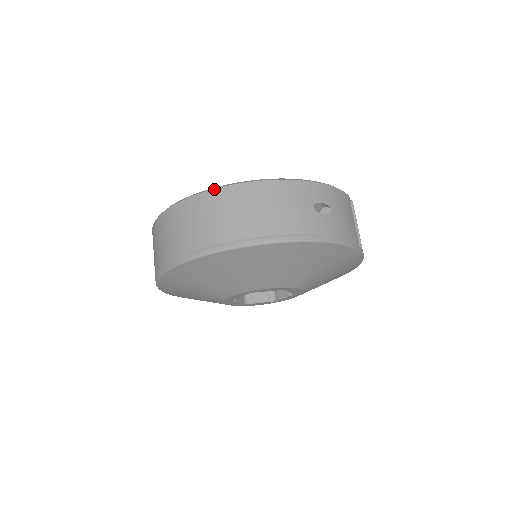
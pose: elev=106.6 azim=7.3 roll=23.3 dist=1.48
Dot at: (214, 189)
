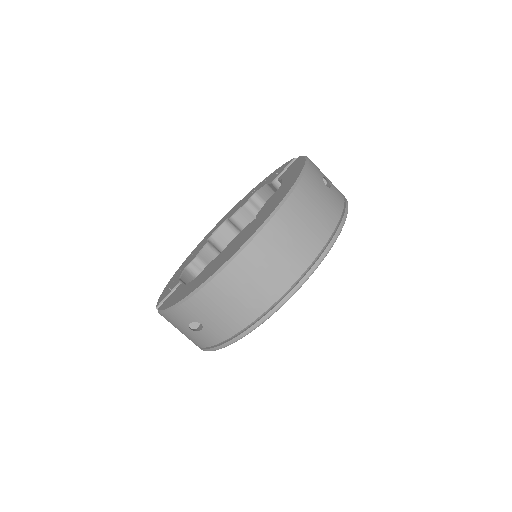
Dot at: (265, 227)
